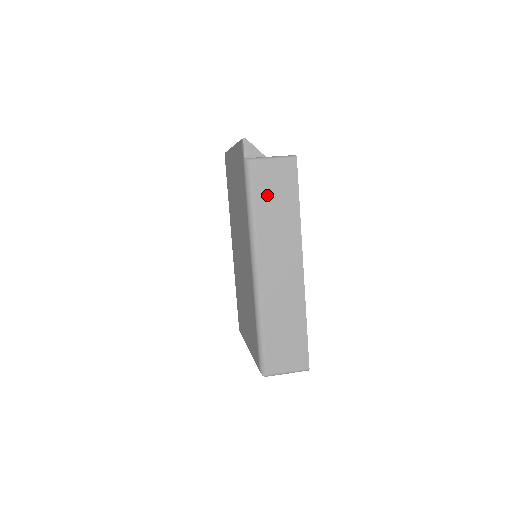
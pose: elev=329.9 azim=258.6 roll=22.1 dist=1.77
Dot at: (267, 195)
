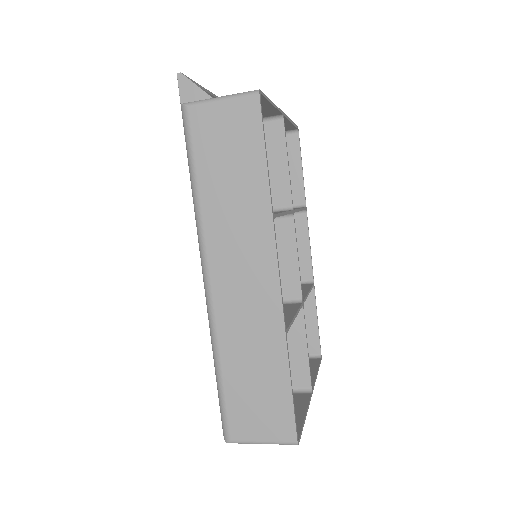
Dot at: (215, 159)
